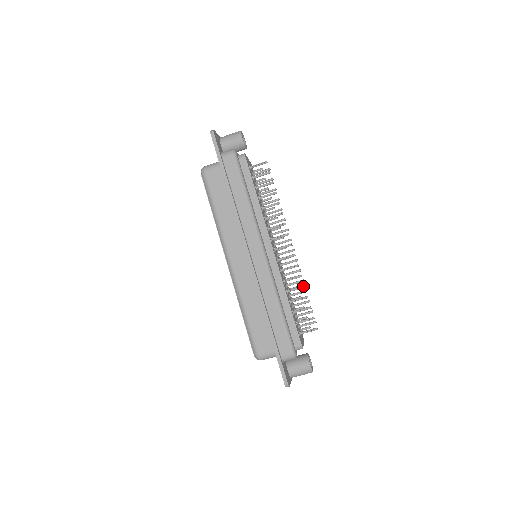
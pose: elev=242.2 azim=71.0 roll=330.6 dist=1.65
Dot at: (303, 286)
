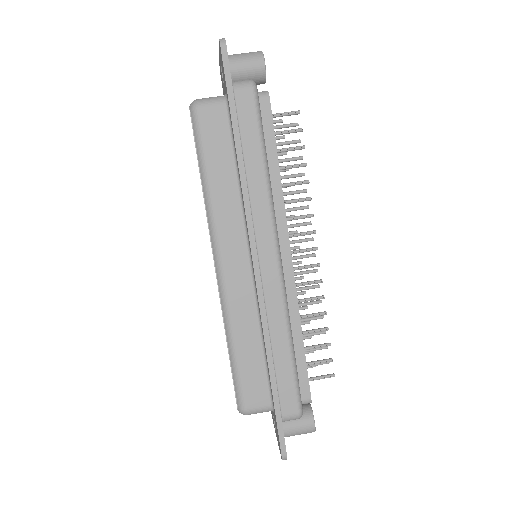
Dot at: (324, 313)
